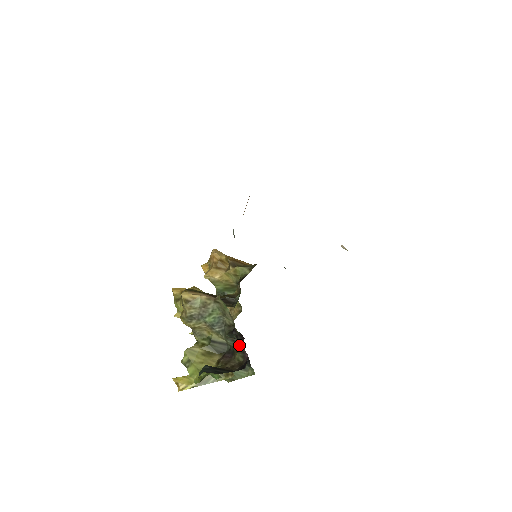
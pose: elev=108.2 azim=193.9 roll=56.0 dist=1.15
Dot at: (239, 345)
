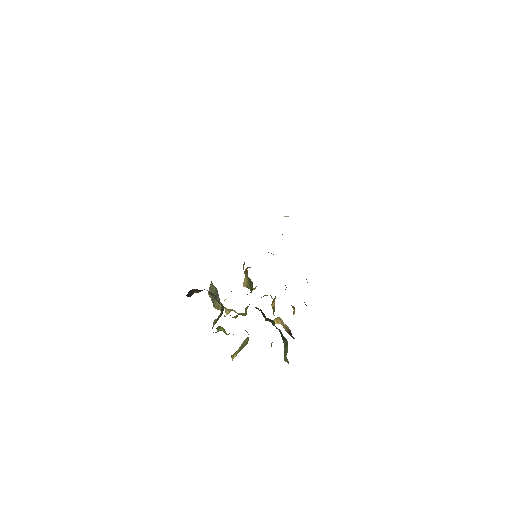
Dot at: (215, 297)
